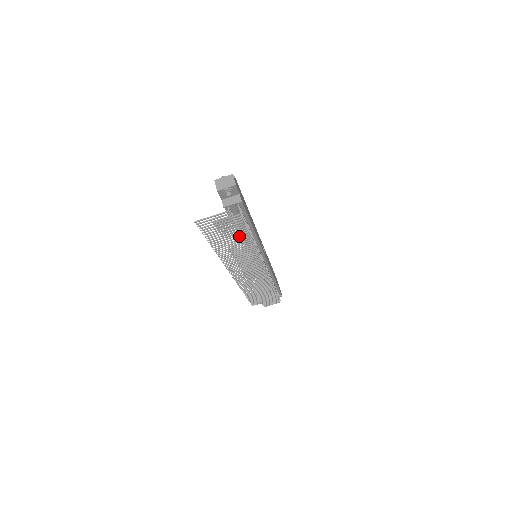
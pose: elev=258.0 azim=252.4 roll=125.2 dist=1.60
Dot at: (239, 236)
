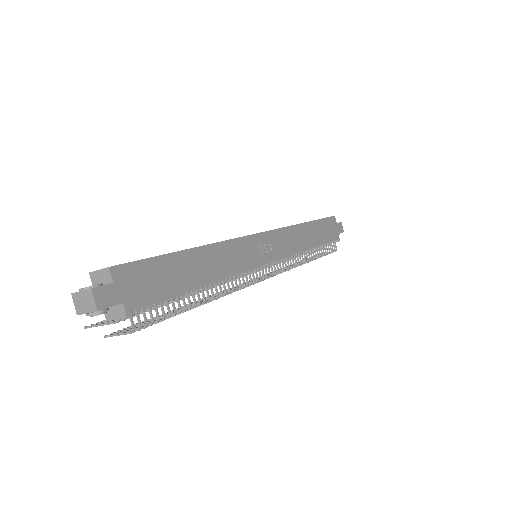
Dot at: (173, 312)
